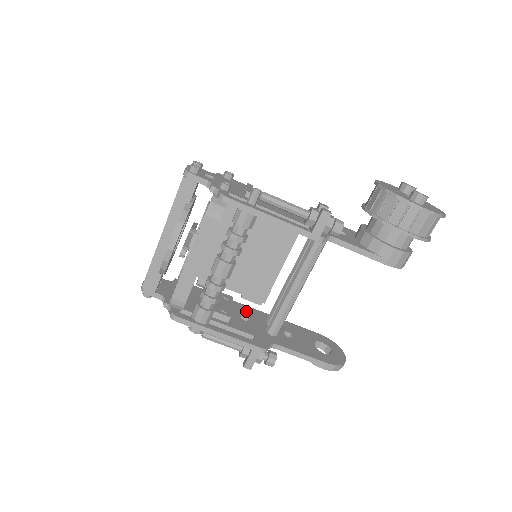
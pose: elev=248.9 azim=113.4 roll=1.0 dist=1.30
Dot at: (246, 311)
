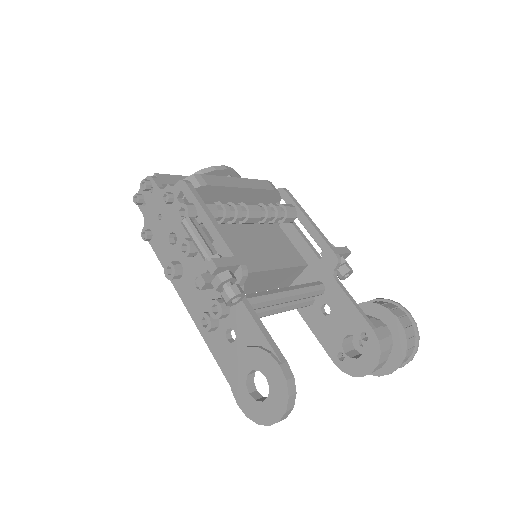
Dot at: occluded
